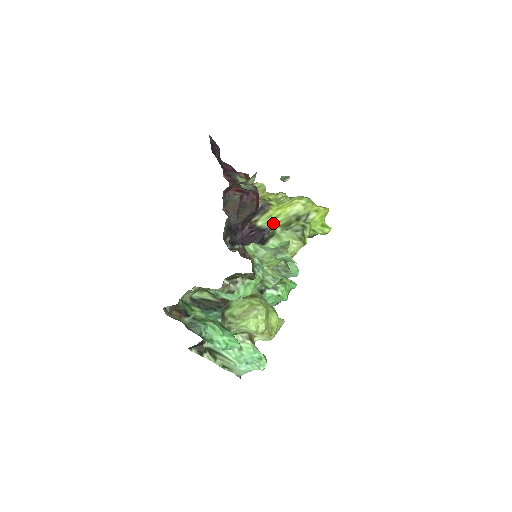
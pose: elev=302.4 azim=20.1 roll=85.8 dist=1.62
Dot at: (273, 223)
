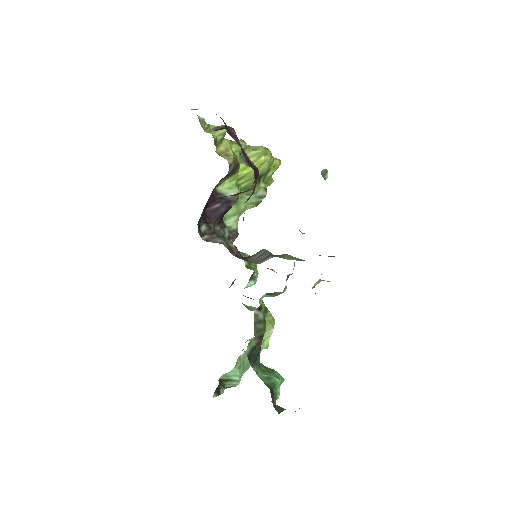
Dot at: (238, 189)
